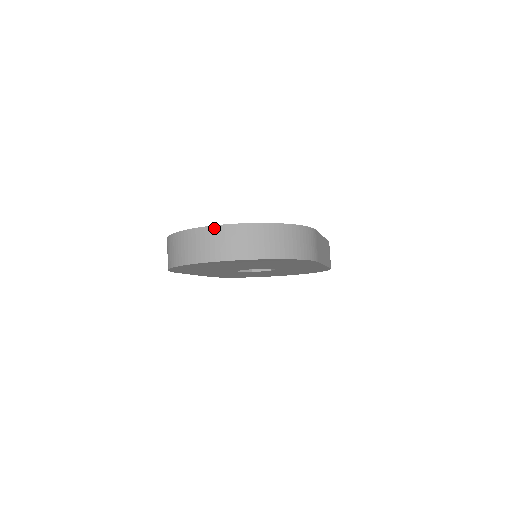
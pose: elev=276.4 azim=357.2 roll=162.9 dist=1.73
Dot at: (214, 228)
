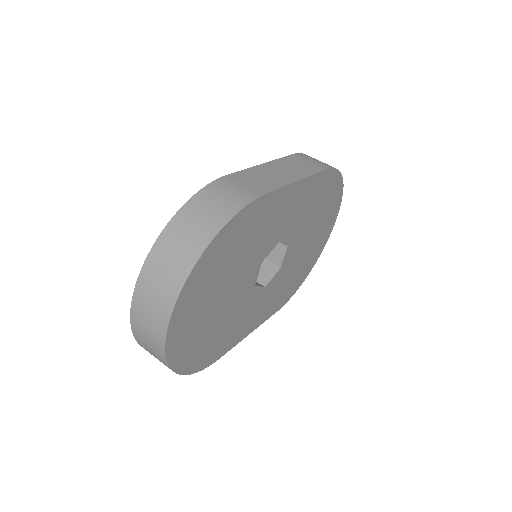
Dot at: (133, 310)
